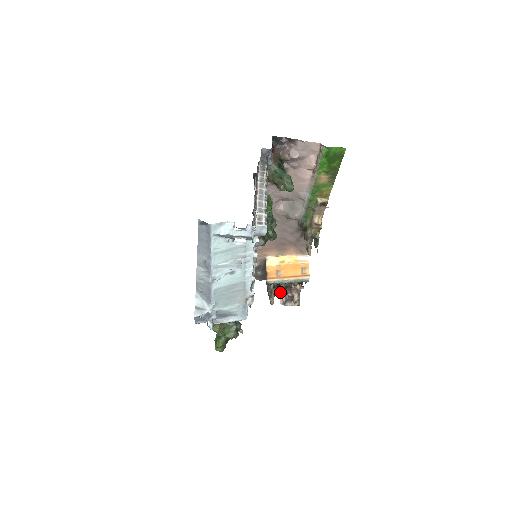
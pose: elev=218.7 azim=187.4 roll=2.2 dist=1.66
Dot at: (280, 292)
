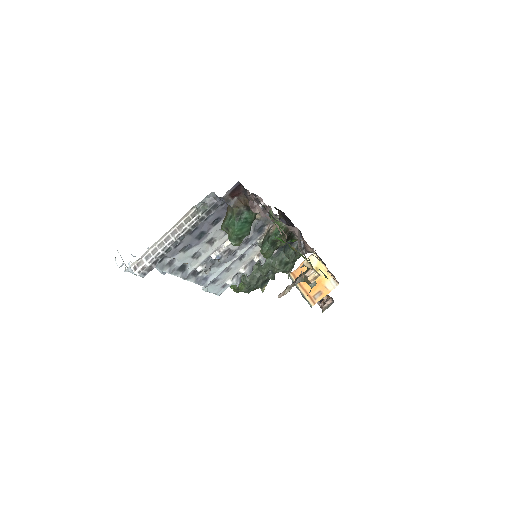
Dot at: occluded
